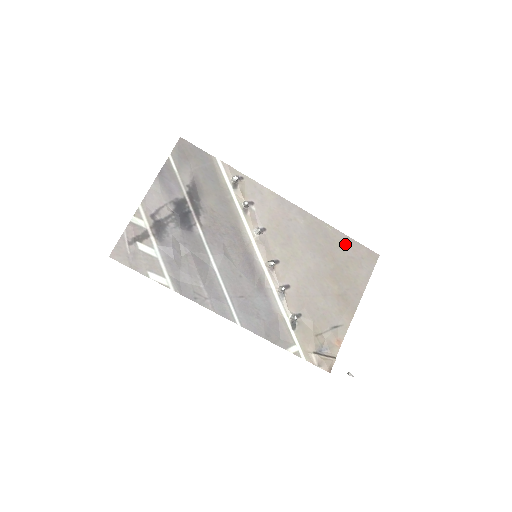
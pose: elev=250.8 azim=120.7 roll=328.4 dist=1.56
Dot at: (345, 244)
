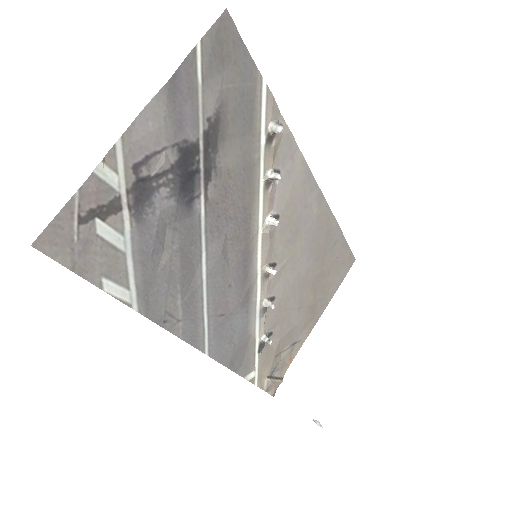
Dot at: (338, 245)
